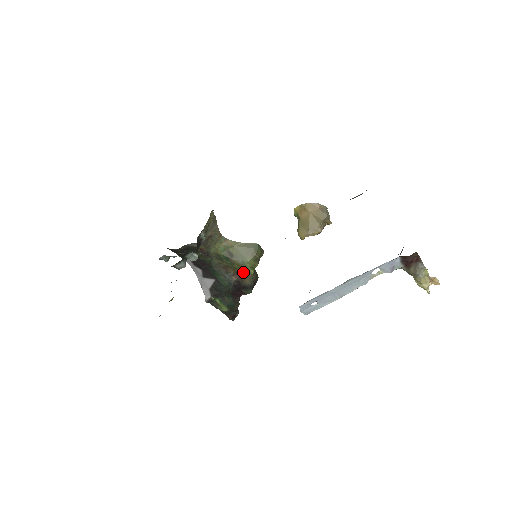
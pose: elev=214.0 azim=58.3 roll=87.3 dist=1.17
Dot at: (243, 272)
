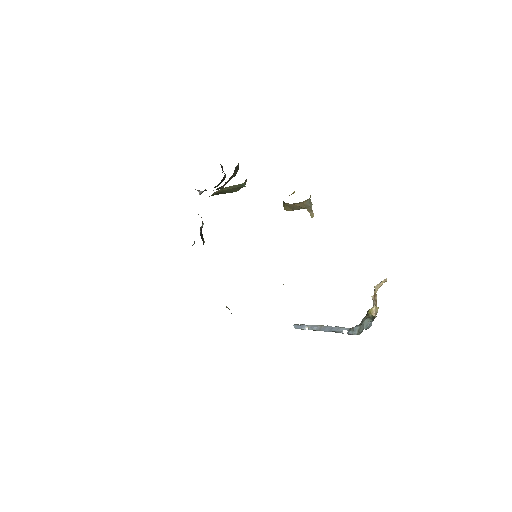
Dot at: (229, 179)
